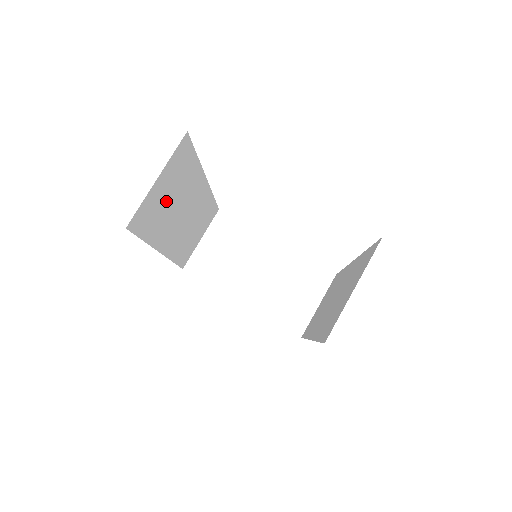
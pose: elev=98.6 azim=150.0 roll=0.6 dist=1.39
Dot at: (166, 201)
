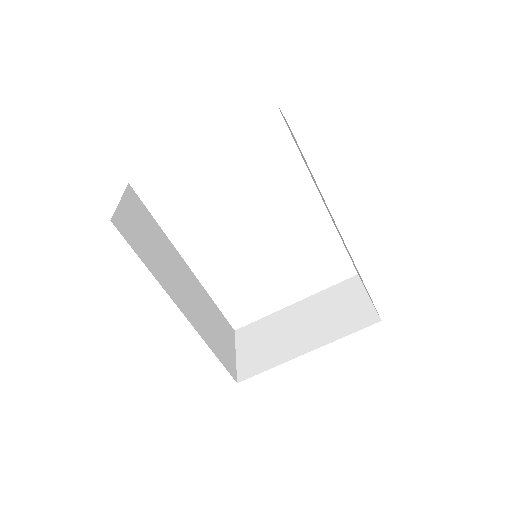
Dot at: (146, 239)
